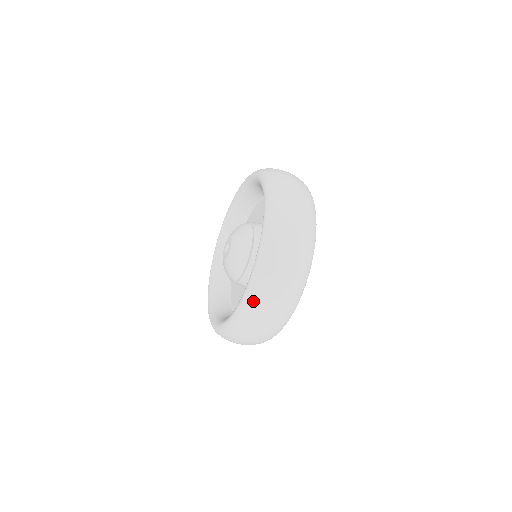
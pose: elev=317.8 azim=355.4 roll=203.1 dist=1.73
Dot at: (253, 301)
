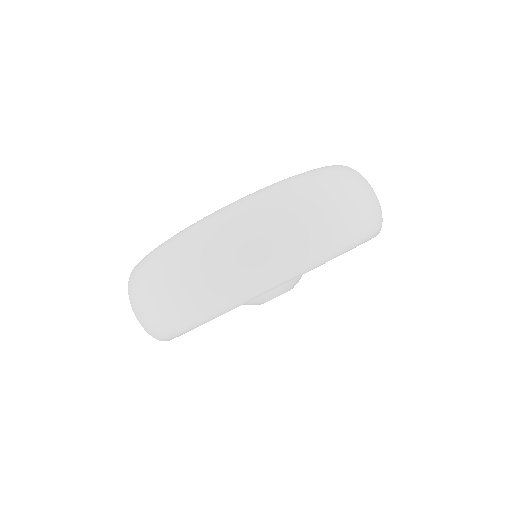
Dot at: (178, 244)
